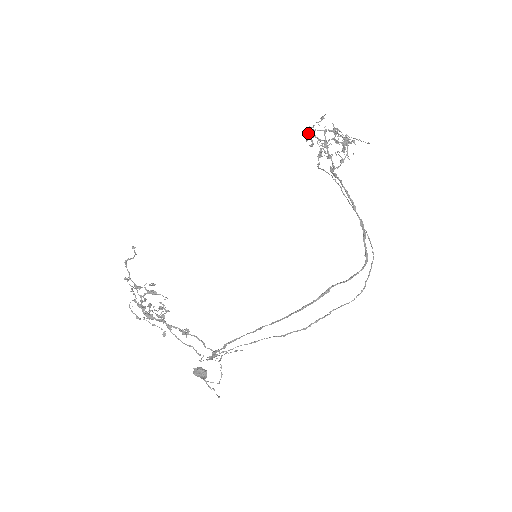
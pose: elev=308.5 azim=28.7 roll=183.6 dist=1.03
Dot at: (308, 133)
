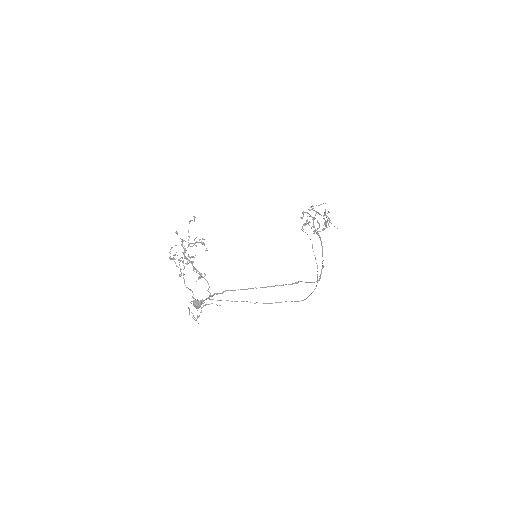
Dot at: occluded
